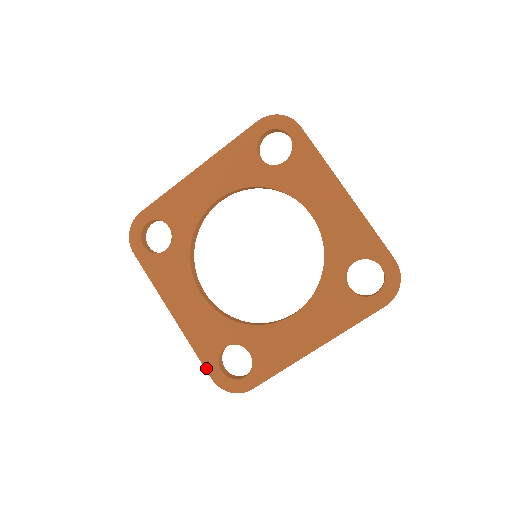
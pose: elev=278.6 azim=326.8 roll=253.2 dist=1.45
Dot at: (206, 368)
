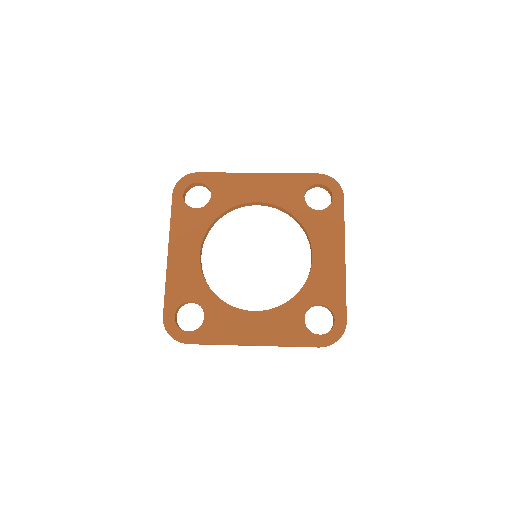
Dot at: (310, 346)
